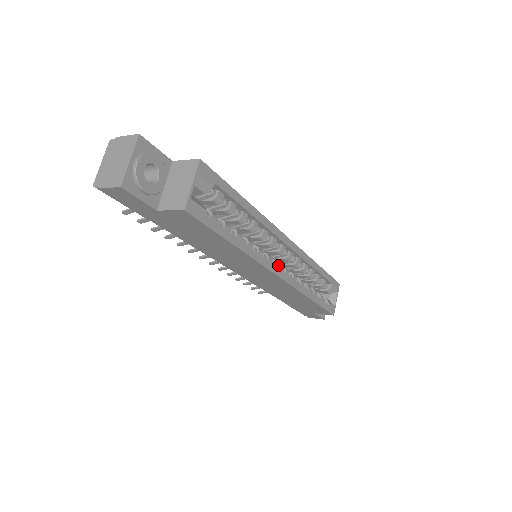
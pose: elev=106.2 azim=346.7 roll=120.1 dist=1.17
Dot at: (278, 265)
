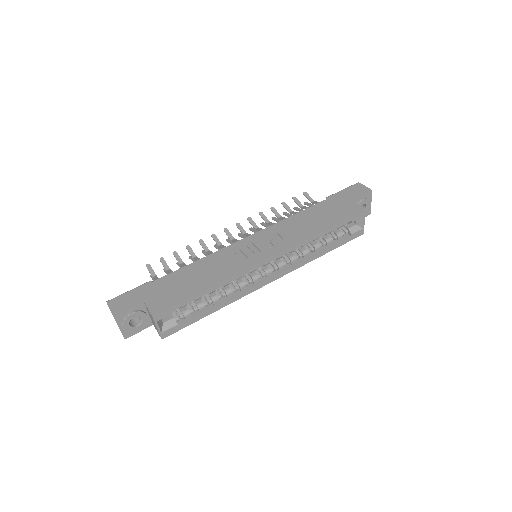
Dot at: (267, 274)
